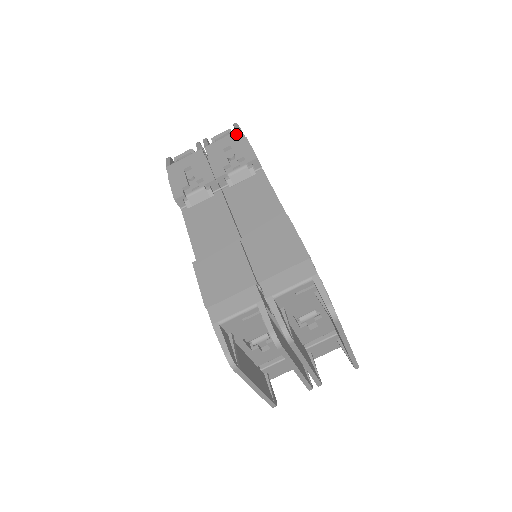
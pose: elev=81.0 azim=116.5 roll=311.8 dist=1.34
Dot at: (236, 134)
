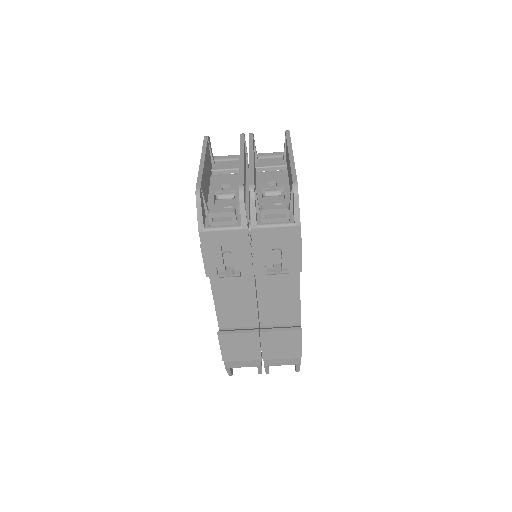
Dot at: (293, 232)
